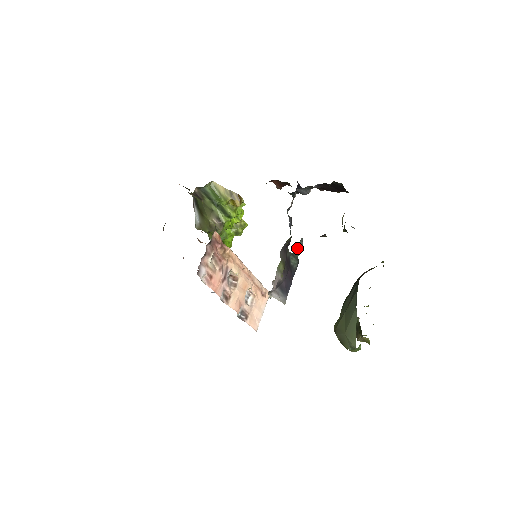
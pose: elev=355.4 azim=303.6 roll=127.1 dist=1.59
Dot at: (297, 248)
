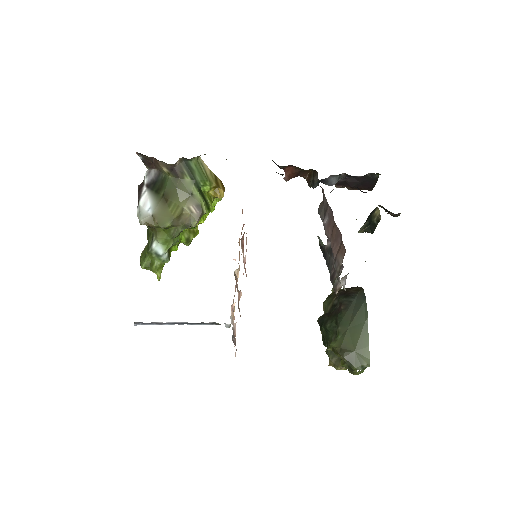
Dot at: occluded
